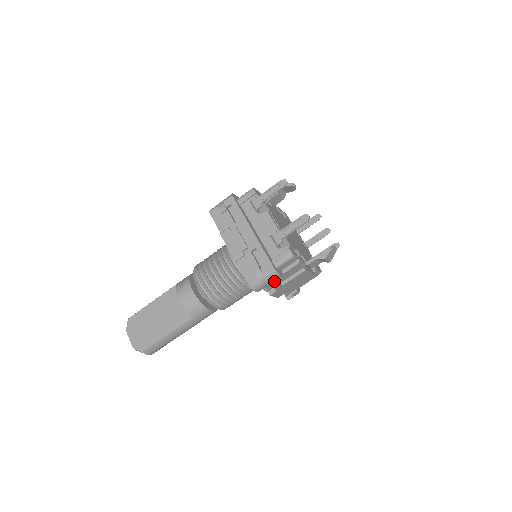
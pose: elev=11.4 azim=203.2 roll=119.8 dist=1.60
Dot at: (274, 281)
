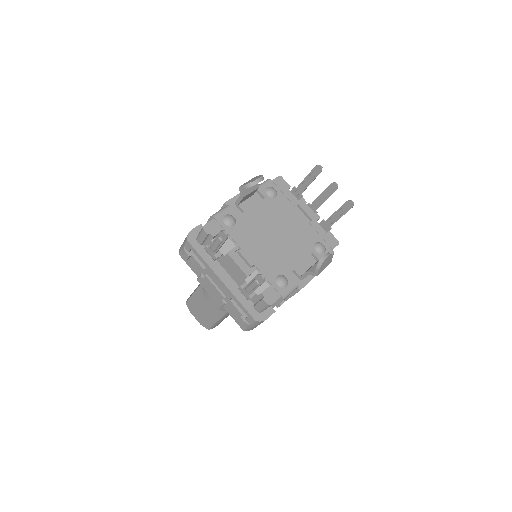
Dot at: occluded
